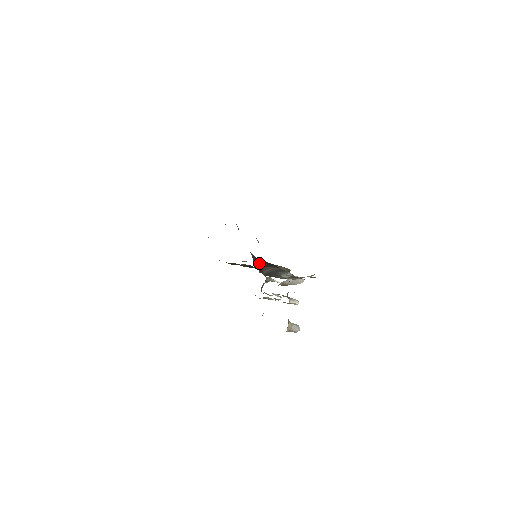
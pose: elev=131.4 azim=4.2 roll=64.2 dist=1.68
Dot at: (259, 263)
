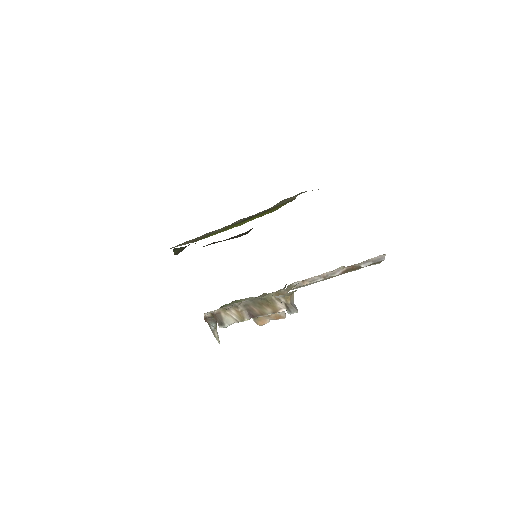
Dot at: occluded
